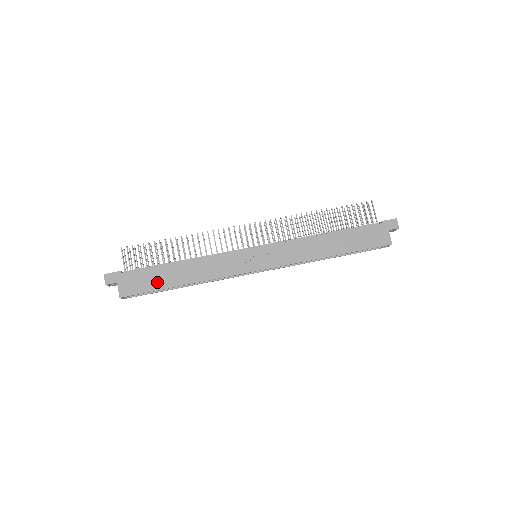
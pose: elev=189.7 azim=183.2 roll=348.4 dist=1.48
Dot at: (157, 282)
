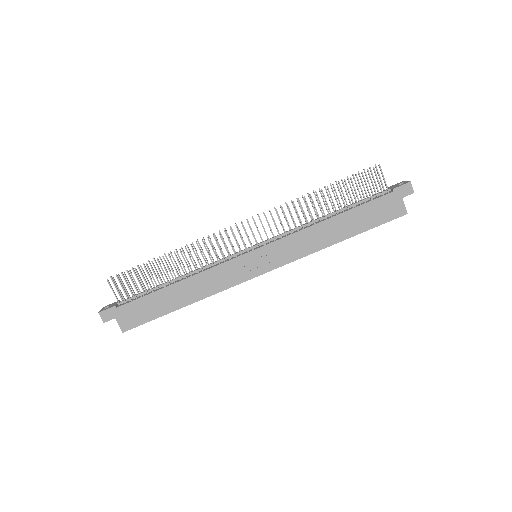
Dot at: (157, 309)
